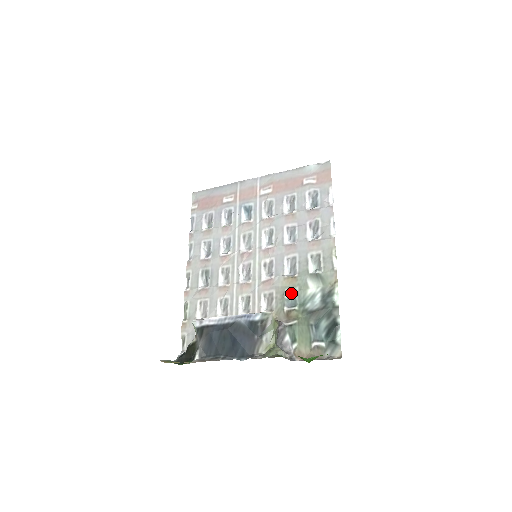
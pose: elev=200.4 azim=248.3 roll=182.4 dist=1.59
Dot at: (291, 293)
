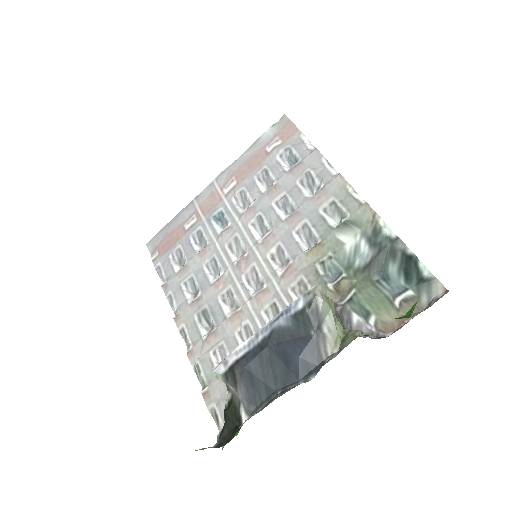
Dot at: (325, 264)
